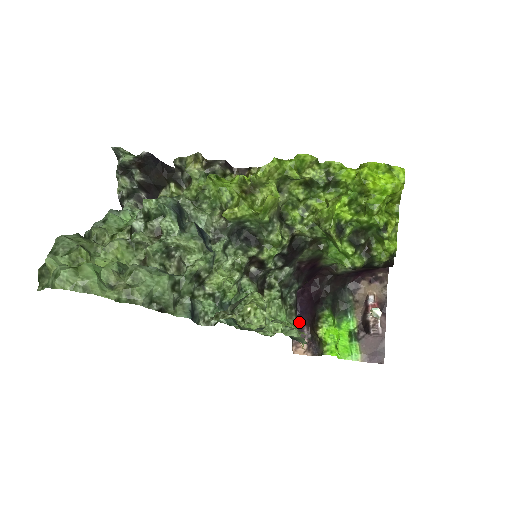
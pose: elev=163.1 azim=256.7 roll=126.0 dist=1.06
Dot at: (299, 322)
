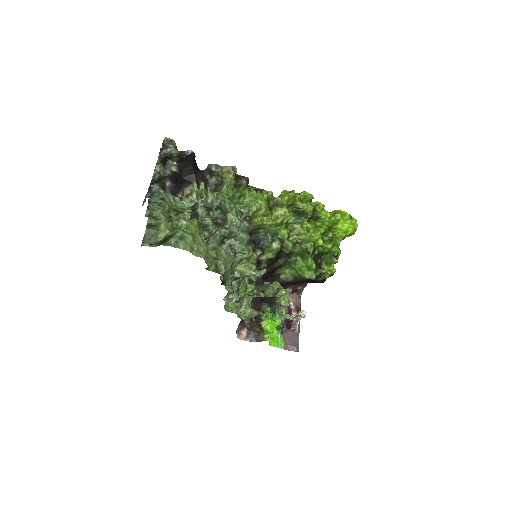
Dot at: occluded
